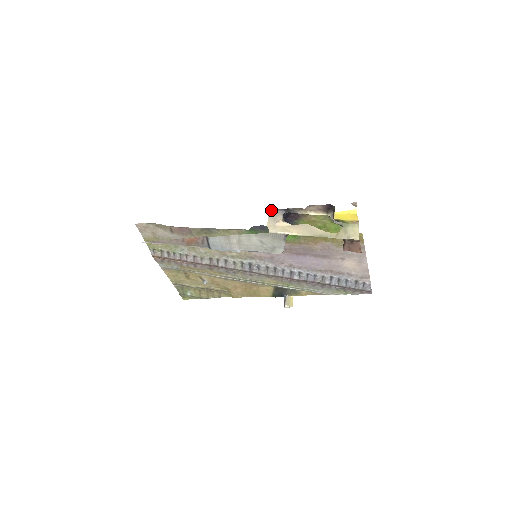
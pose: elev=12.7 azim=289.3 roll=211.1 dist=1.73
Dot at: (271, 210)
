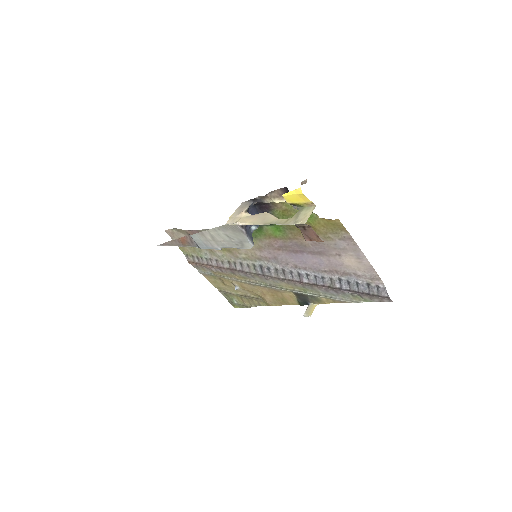
Dot at: (243, 202)
